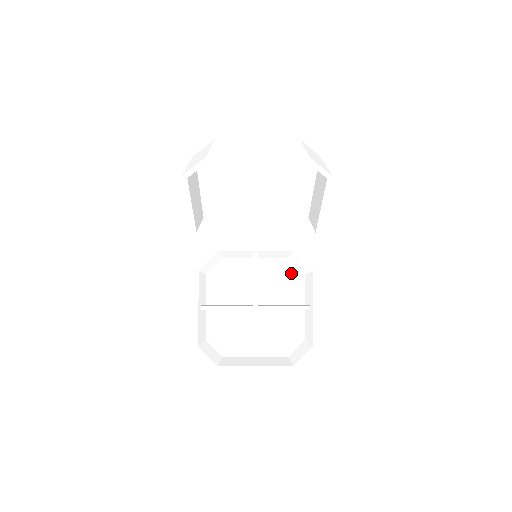
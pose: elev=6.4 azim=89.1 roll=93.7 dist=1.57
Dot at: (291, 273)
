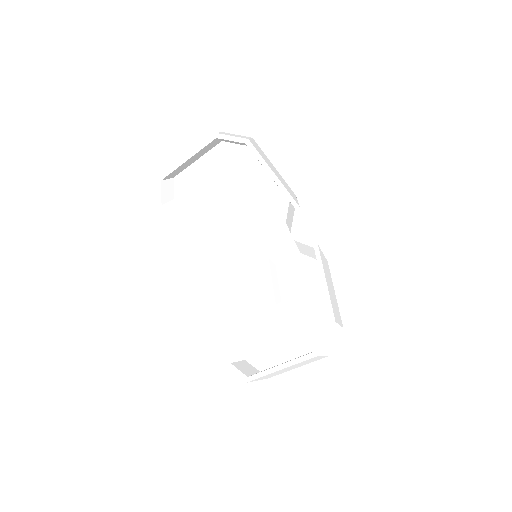
Dot at: (305, 265)
